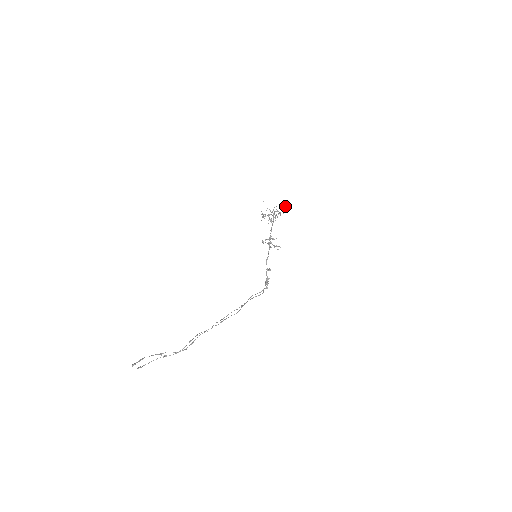
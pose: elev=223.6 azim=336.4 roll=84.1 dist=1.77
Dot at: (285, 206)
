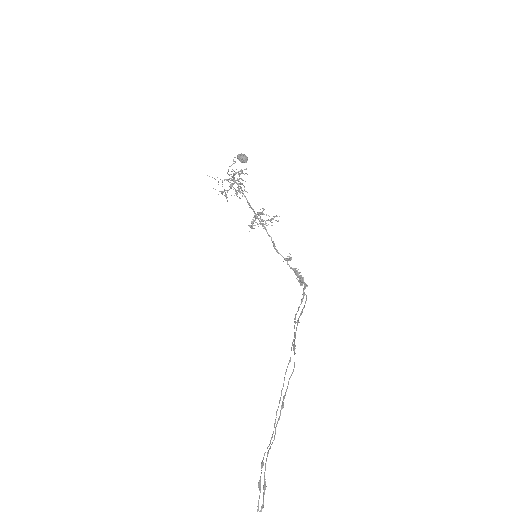
Dot at: (241, 158)
